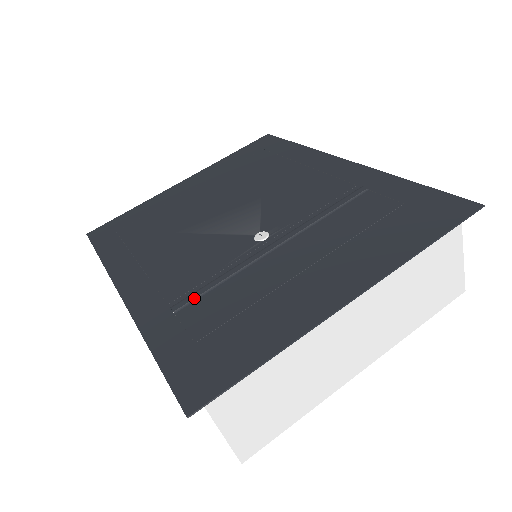
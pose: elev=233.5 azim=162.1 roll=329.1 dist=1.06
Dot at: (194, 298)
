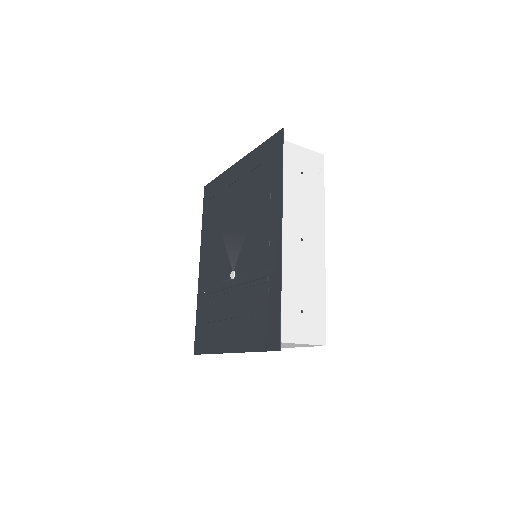
Dot at: (208, 298)
